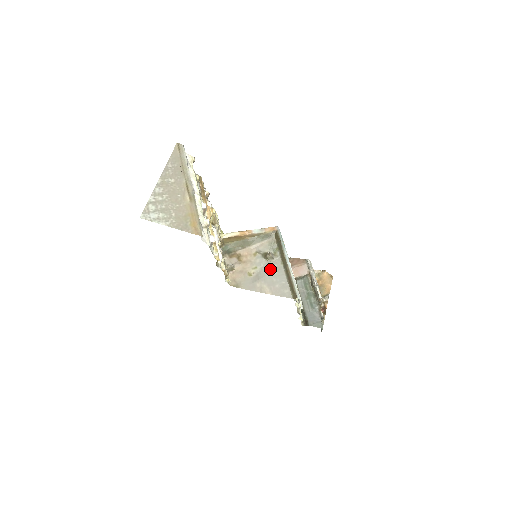
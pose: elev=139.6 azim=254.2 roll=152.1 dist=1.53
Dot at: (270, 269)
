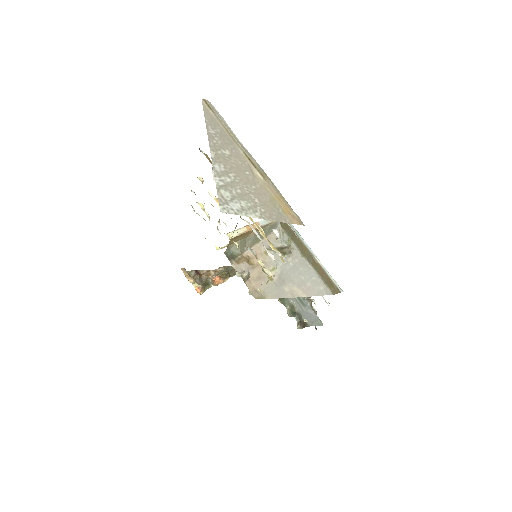
Dot at: (292, 266)
